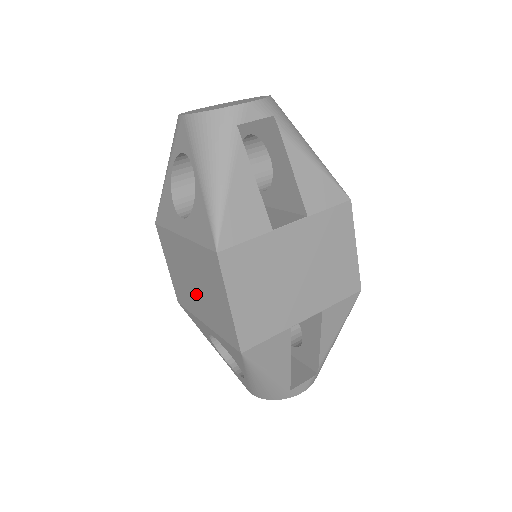
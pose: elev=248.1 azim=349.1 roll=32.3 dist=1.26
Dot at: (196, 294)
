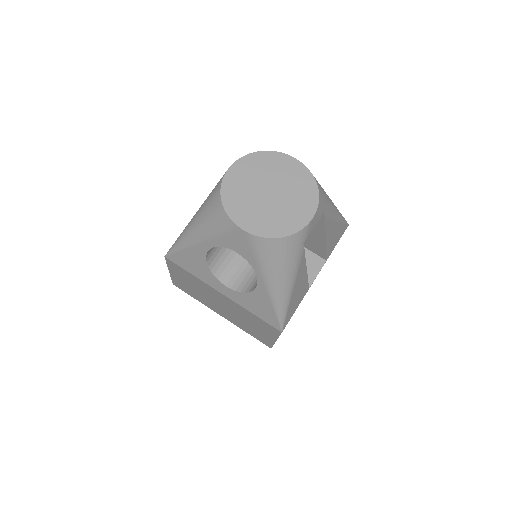
Dot at: (220, 308)
